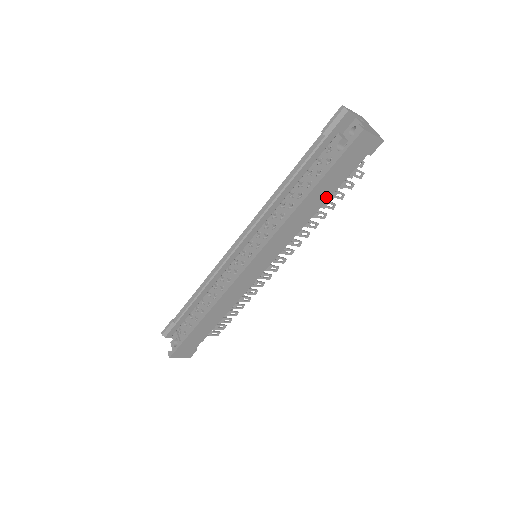
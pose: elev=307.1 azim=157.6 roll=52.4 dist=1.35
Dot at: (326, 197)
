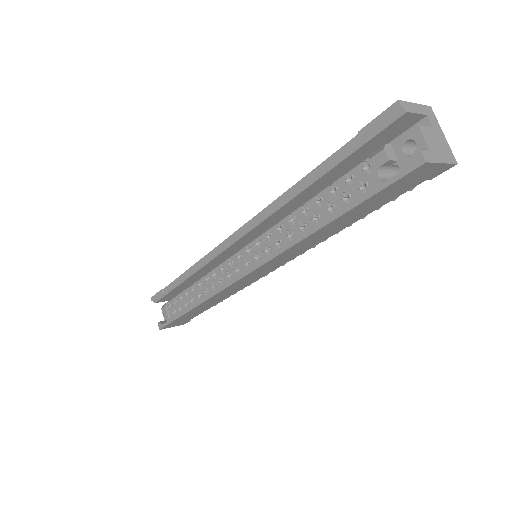
Dot at: (354, 220)
